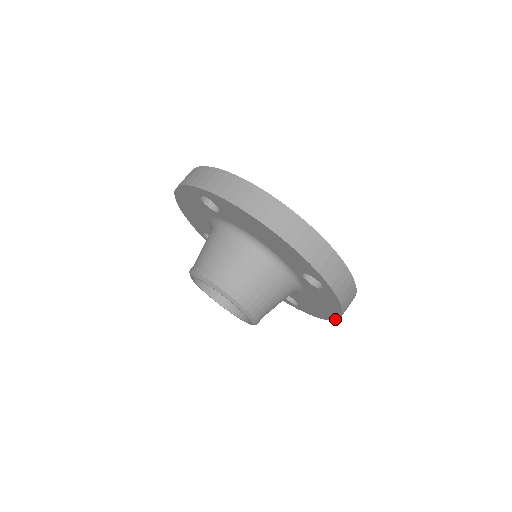
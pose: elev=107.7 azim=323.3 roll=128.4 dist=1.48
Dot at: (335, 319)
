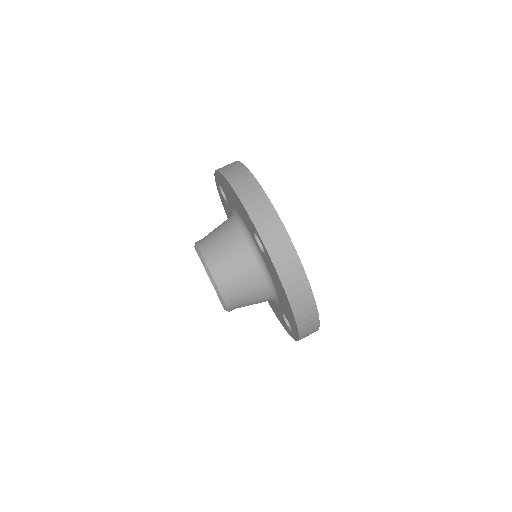
Dot at: (294, 316)
